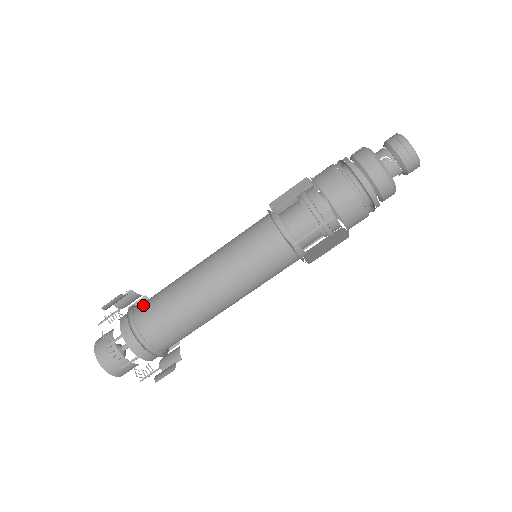
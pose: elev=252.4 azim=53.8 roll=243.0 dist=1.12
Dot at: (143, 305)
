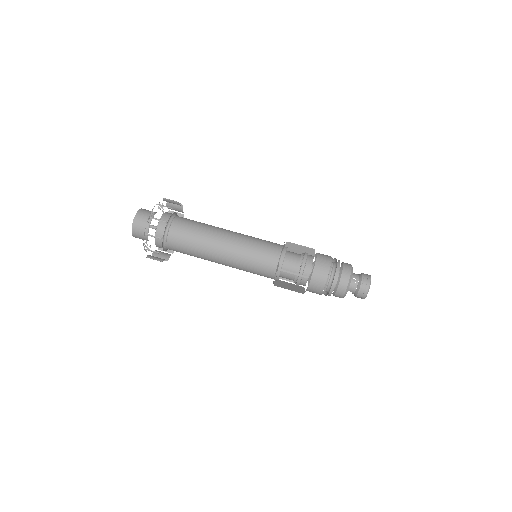
Dot at: (183, 218)
